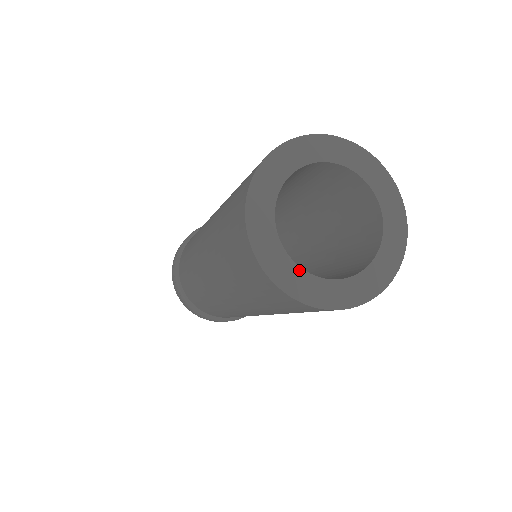
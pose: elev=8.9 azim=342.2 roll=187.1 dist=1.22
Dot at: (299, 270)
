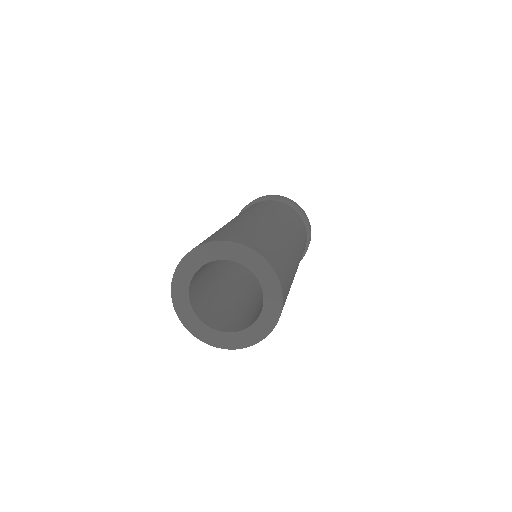
Dot at: (199, 321)
